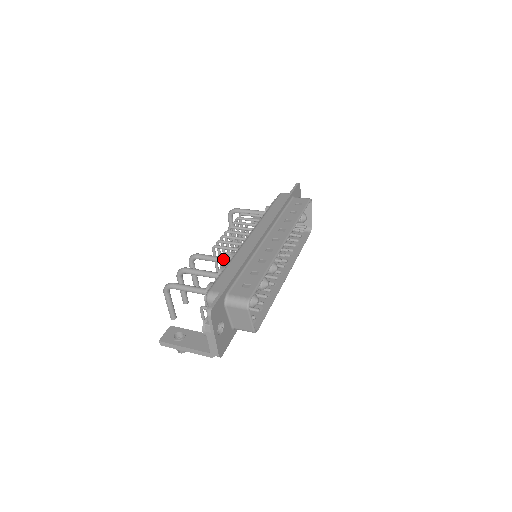
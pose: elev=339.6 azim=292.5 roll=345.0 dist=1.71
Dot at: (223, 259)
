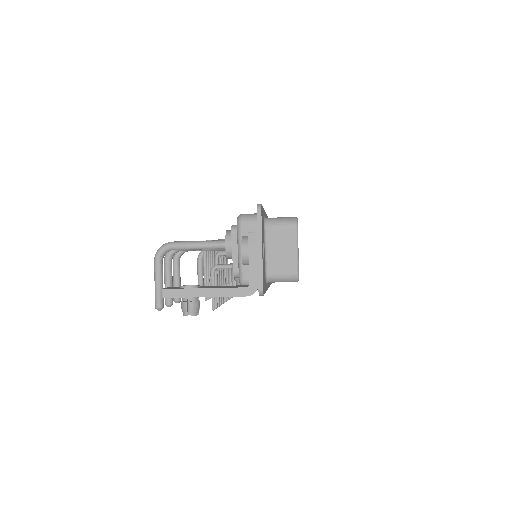
Dot at: occluded
